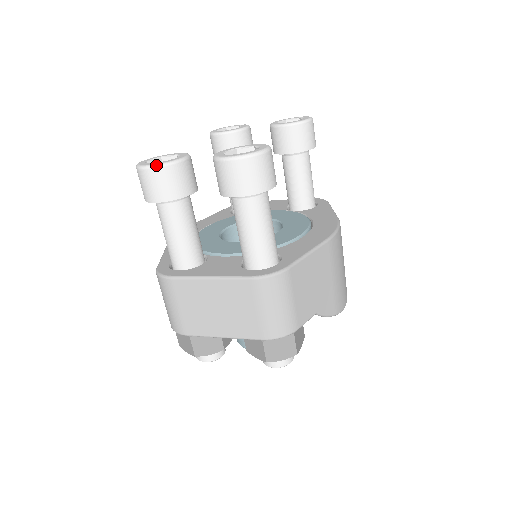
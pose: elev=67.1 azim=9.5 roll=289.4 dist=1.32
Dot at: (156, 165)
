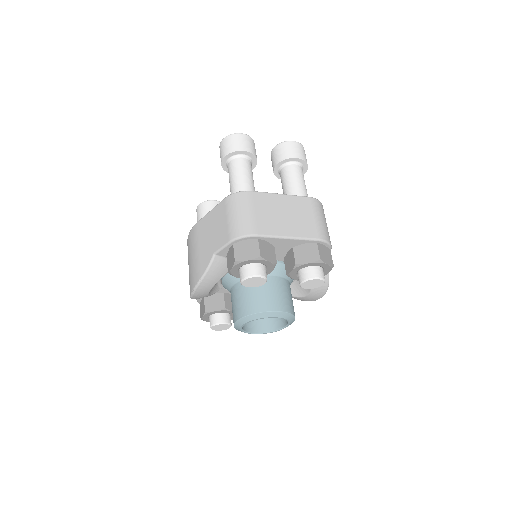
Dot at: (246, 134)
